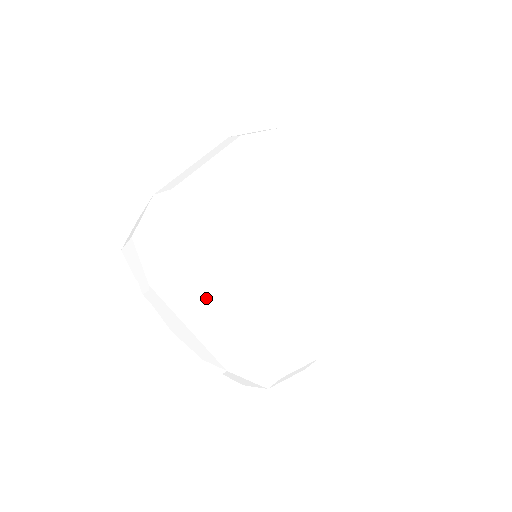
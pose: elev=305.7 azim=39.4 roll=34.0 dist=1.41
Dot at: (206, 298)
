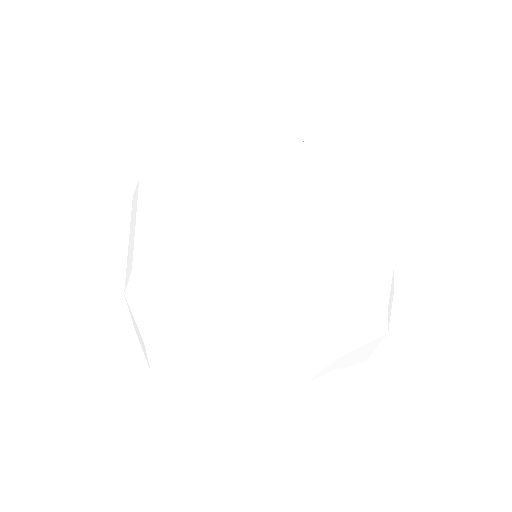
Dot at: (154, 209)
